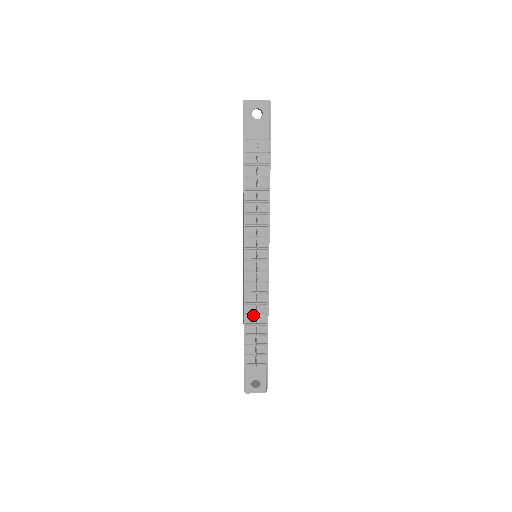
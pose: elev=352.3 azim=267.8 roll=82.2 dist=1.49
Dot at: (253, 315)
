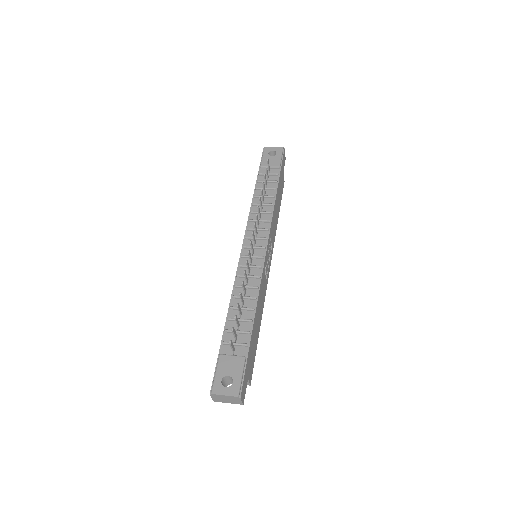
Dot at: occluded
